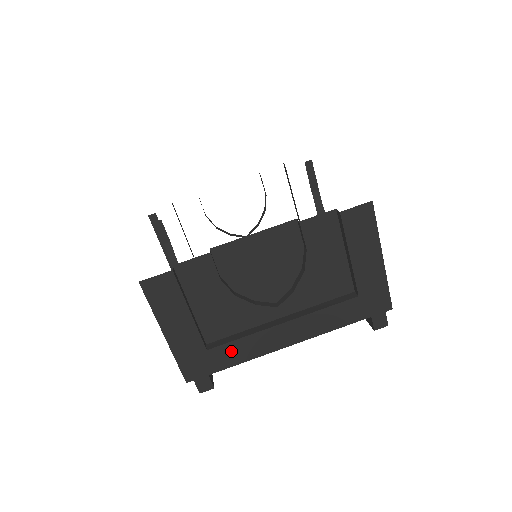
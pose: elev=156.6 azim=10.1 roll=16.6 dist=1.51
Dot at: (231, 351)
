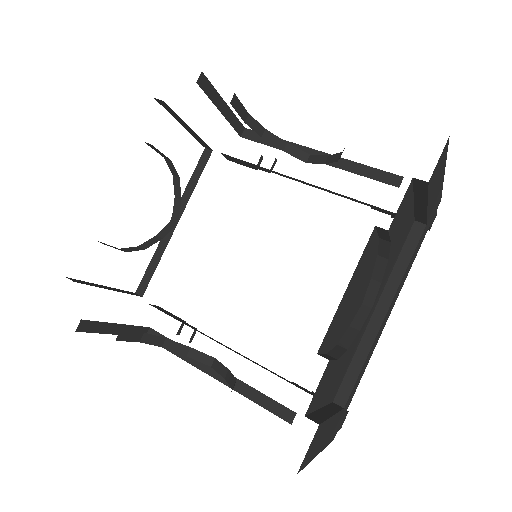
Dot at: (357, 382)
